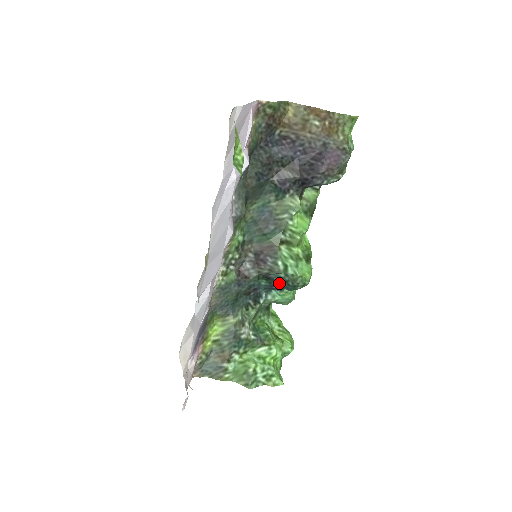
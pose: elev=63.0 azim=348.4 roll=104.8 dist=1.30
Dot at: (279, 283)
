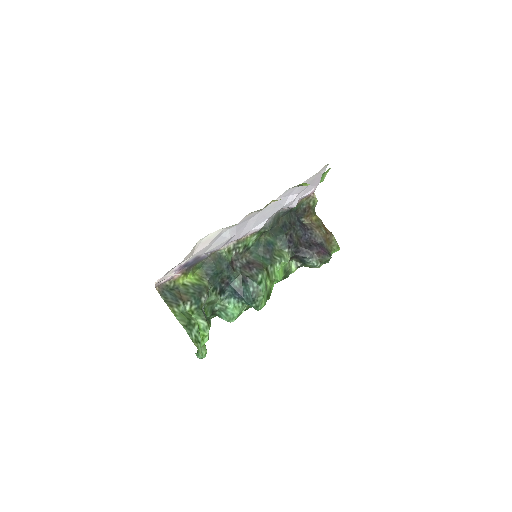
Dot at: (247, 290)
